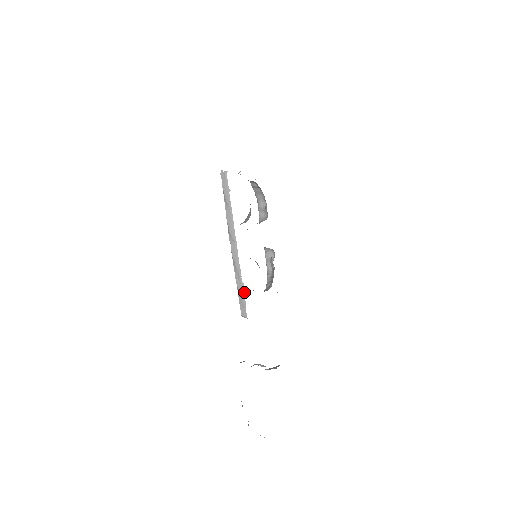
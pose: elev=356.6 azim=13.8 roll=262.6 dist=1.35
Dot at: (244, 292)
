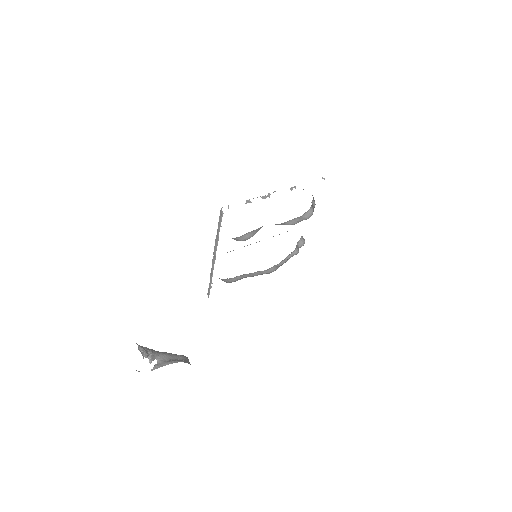
Dot at: (211, 287)
